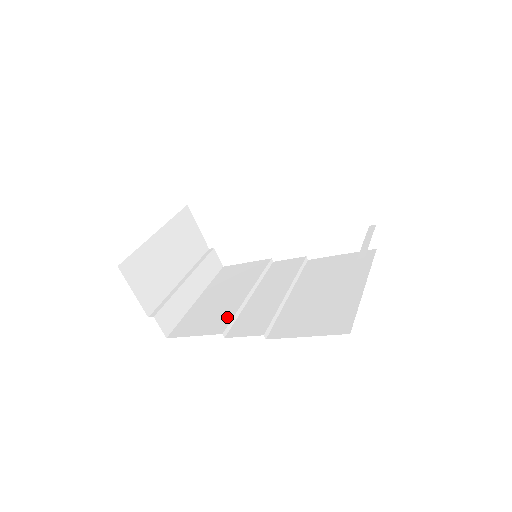
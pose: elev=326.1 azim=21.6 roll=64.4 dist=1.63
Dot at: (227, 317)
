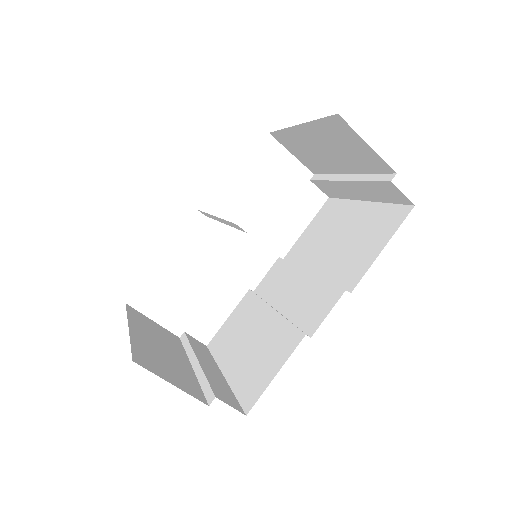
Dot at: (286, 331)
